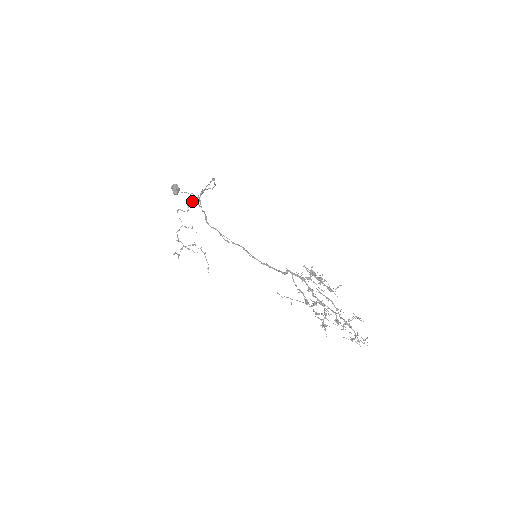
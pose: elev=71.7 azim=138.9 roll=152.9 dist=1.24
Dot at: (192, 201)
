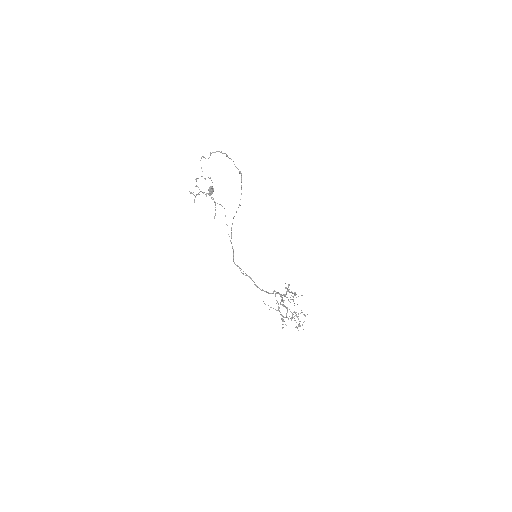
Dot at: (215, 152)
